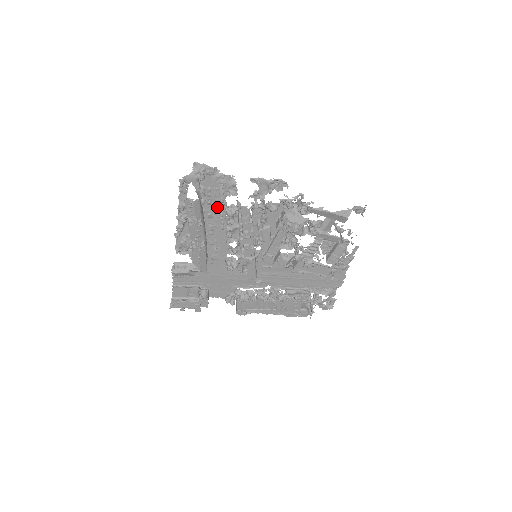
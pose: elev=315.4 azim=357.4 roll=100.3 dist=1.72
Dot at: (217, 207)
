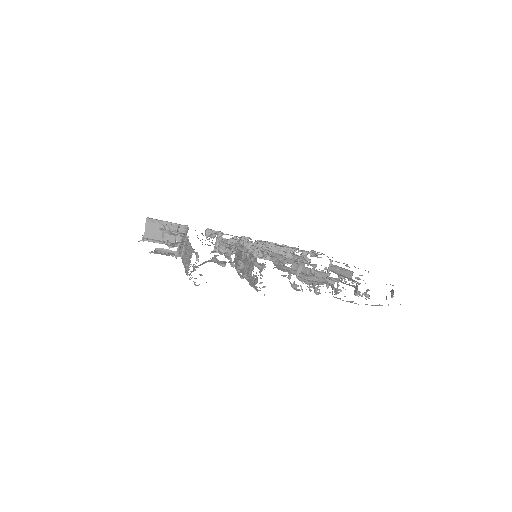
Dot at: occluded
